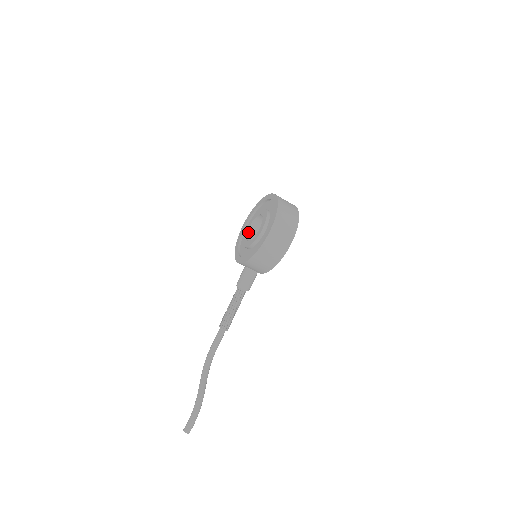
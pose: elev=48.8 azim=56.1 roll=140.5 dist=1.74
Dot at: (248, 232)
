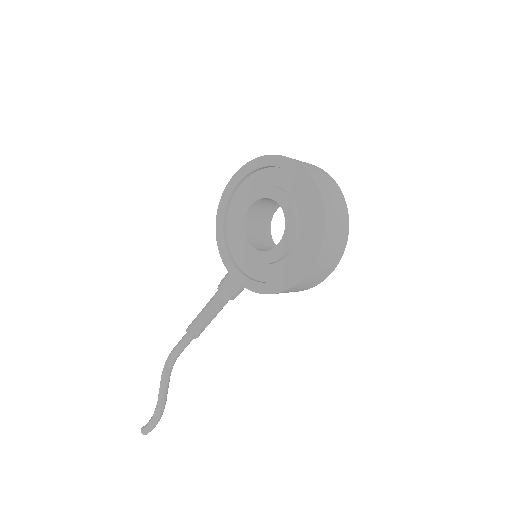
Dot at: (247, 215)
